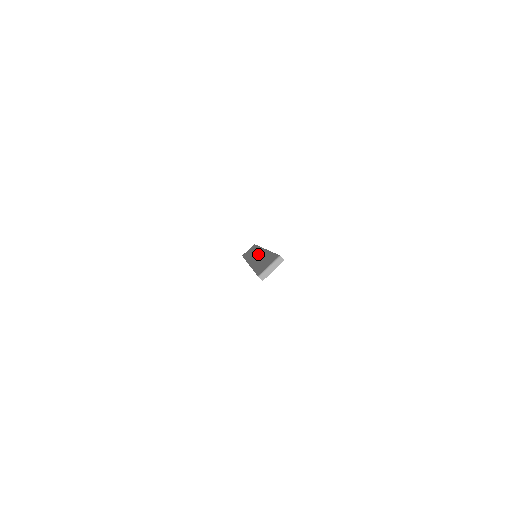
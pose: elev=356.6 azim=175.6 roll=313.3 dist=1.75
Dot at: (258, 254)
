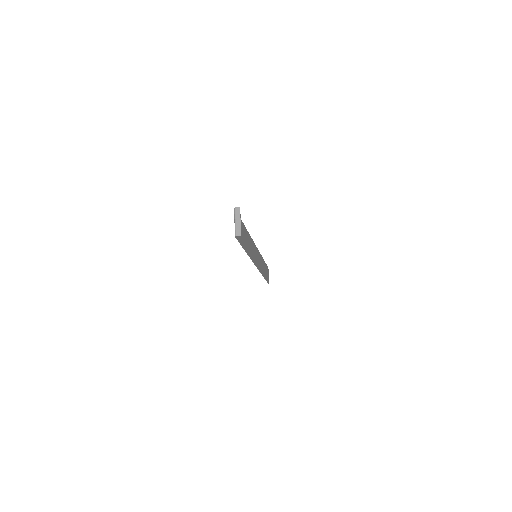
Dot at: (254, 252)
